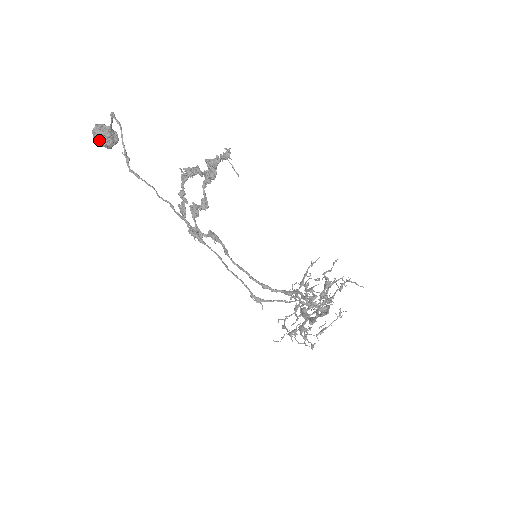
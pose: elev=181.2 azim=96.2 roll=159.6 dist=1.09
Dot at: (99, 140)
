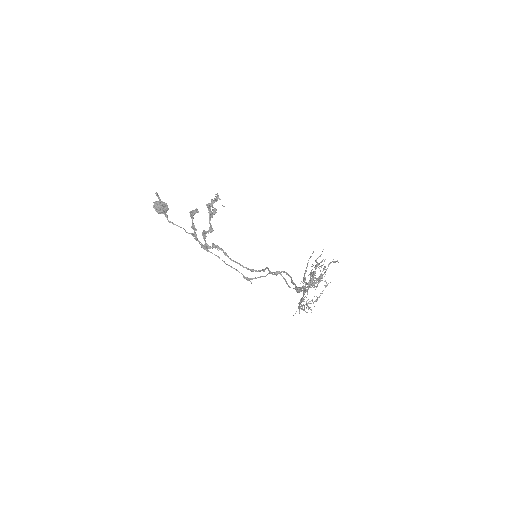
Dot at: (157, 210)
